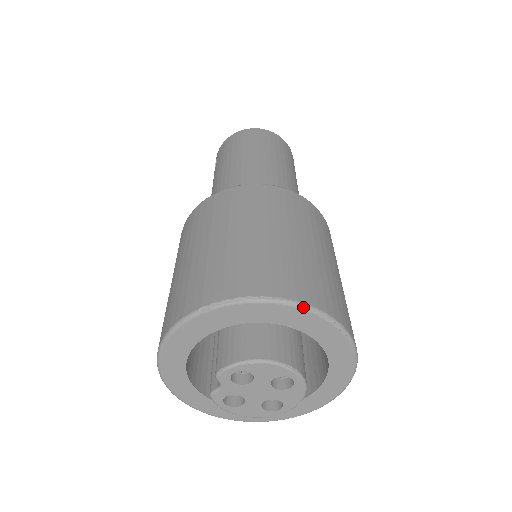
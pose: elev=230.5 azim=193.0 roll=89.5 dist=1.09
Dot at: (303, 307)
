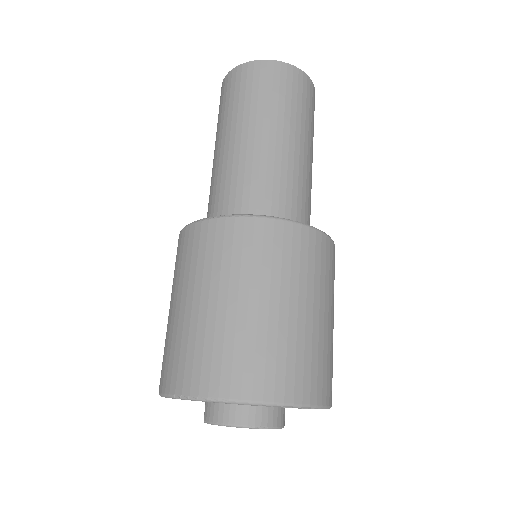
Dot at: (258, 405)
